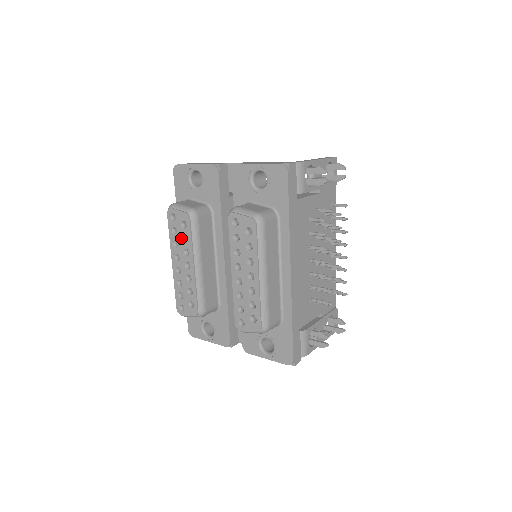
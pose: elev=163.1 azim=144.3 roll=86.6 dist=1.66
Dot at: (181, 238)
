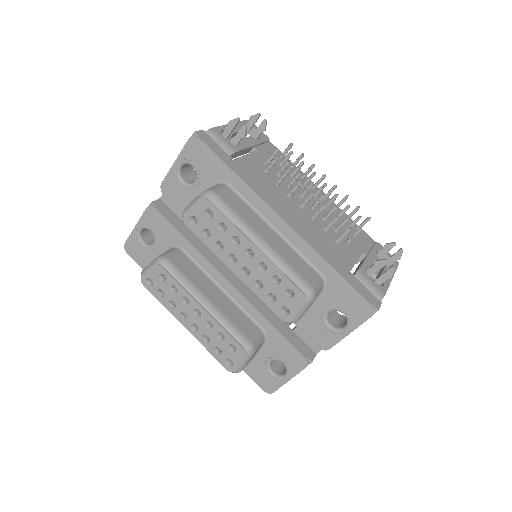
Dot at: (171, 293)
